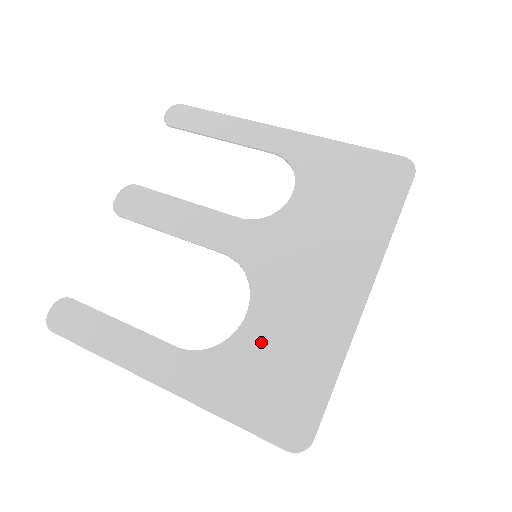
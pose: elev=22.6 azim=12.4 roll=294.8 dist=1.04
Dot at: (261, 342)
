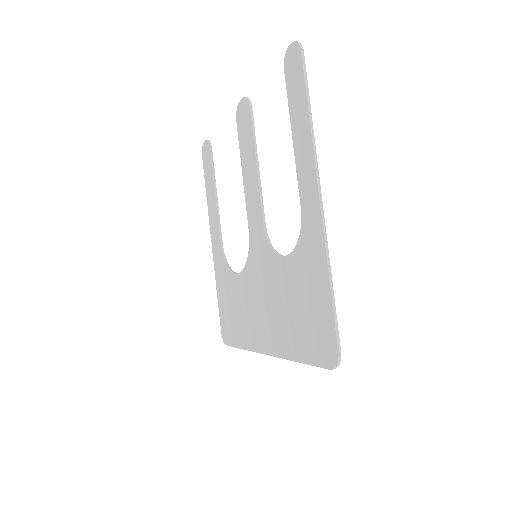
Dot at: (235, 293)
